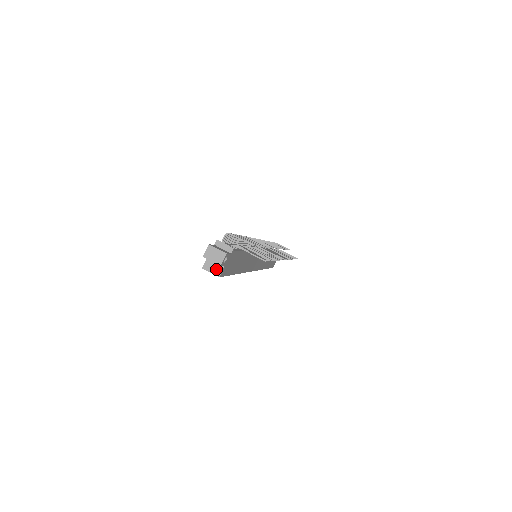
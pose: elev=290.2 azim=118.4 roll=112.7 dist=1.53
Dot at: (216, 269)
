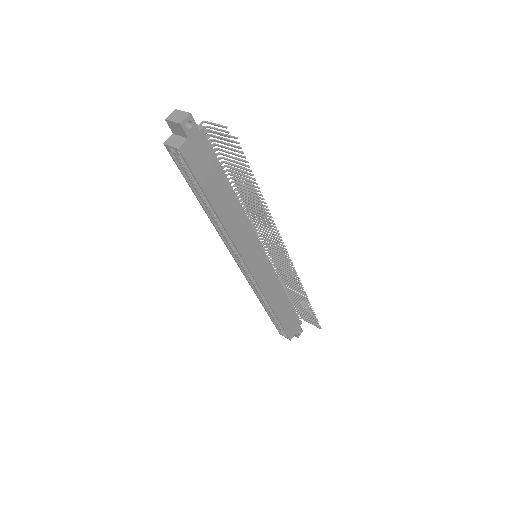
Dot at: (178, 142)
